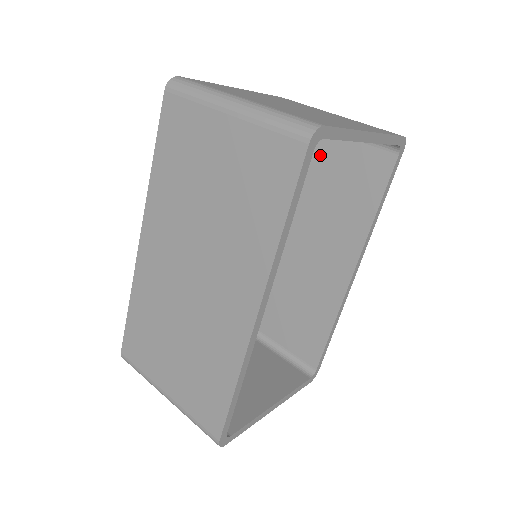
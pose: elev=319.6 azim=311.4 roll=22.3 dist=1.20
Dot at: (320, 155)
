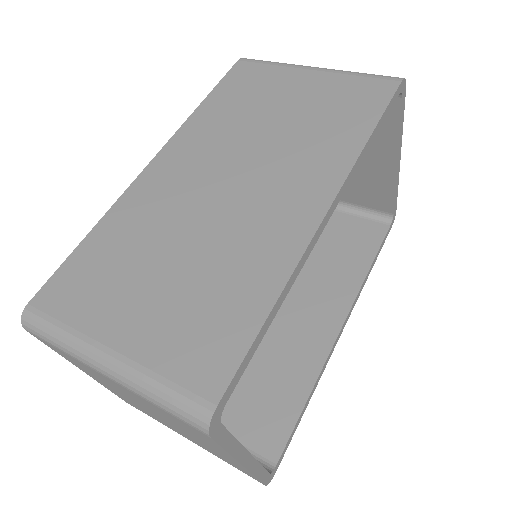
Dot at: occluded
